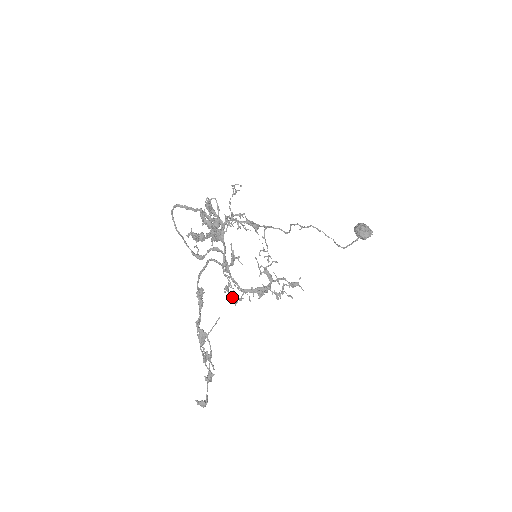
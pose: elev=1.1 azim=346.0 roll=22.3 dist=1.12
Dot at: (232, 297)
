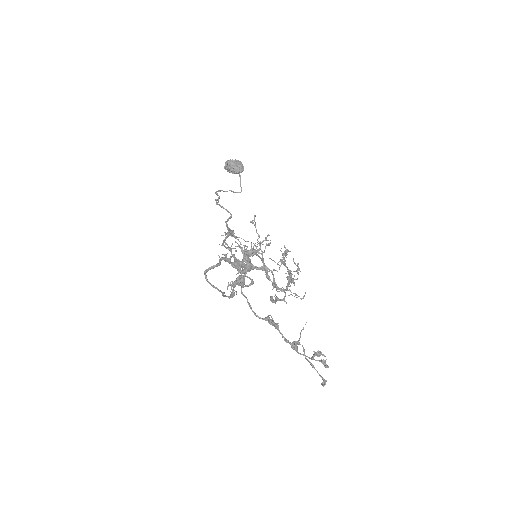
Dot at: (274, 301)
